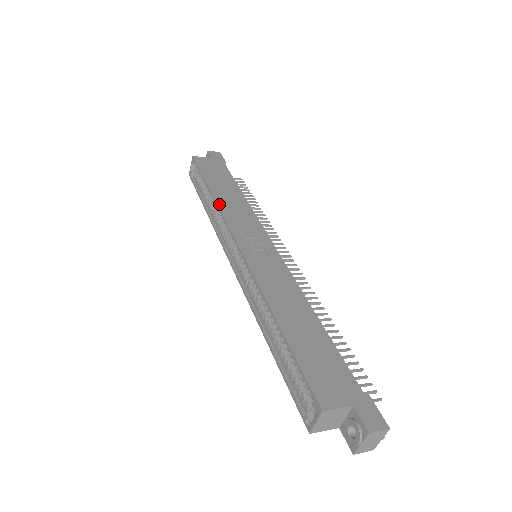
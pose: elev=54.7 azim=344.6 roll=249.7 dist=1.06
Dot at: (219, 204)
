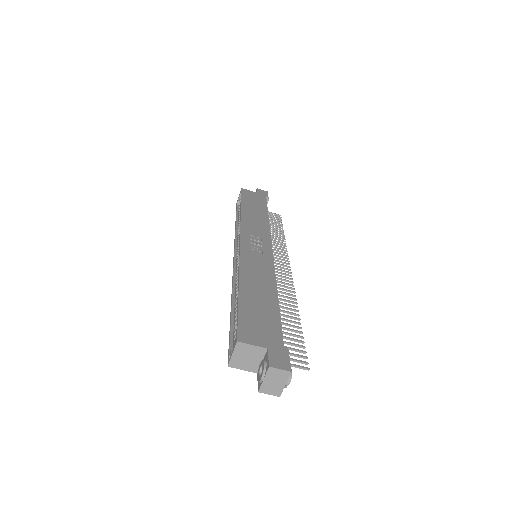
Dot at: (242, 216)
